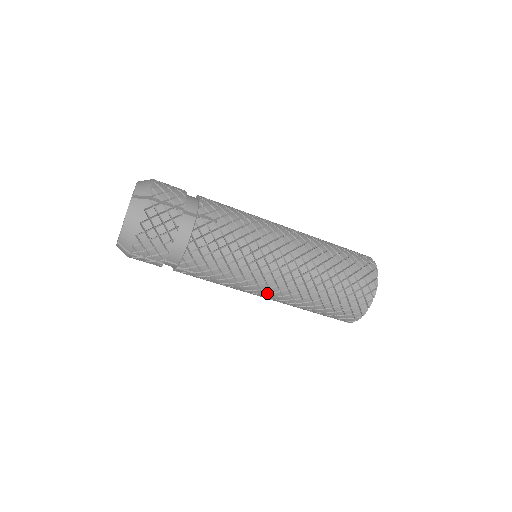
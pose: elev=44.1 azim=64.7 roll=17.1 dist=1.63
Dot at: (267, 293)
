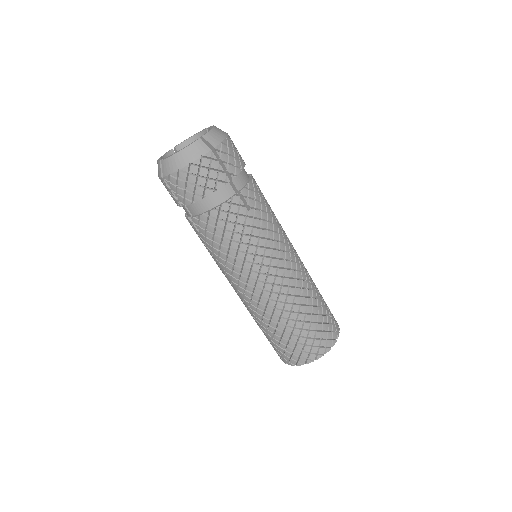
Dot at: (287, 269)
